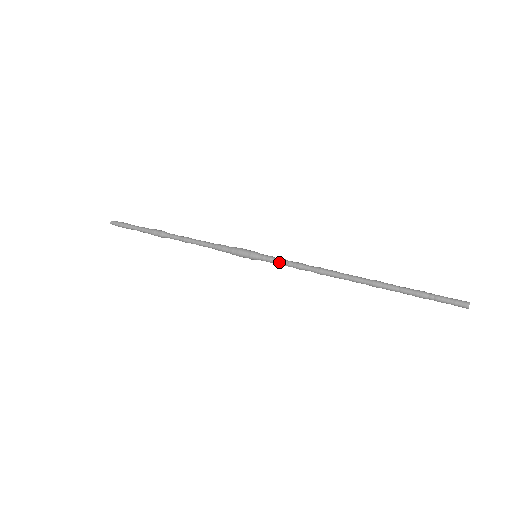
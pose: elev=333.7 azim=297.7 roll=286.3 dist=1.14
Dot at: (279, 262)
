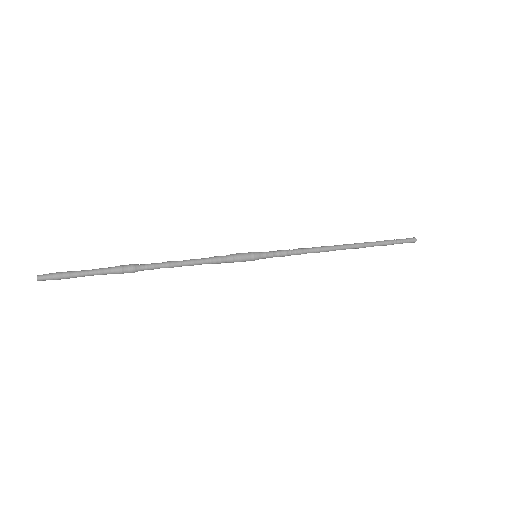
Dot at: (281, 250)
